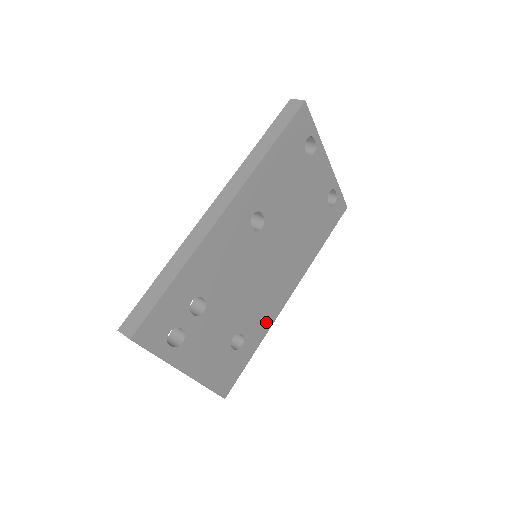
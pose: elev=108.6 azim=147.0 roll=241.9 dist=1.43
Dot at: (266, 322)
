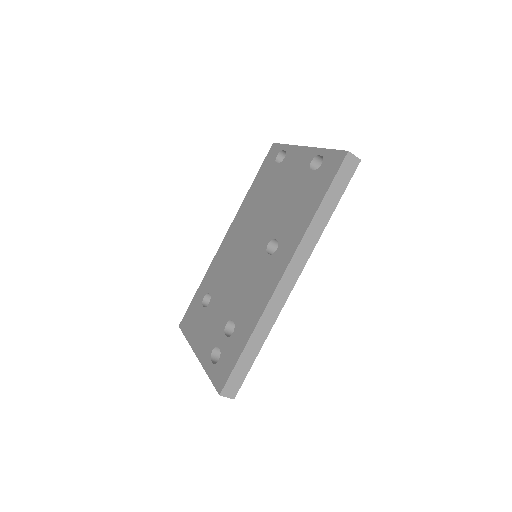
Dot at: occluded
